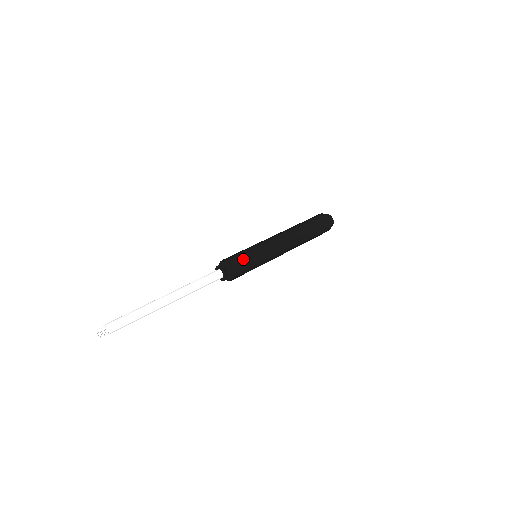
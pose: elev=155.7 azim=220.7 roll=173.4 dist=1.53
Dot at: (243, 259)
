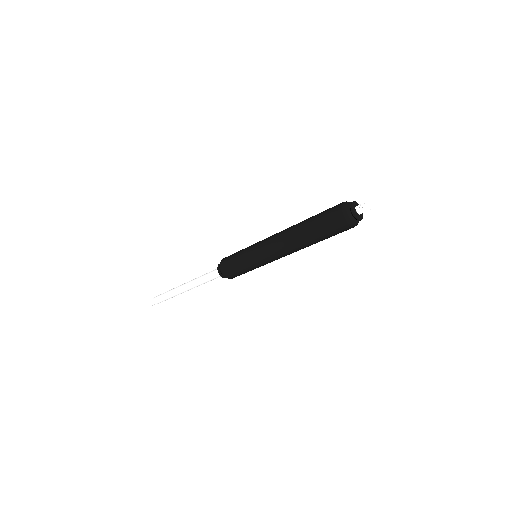
Dot at: (232, 262)
